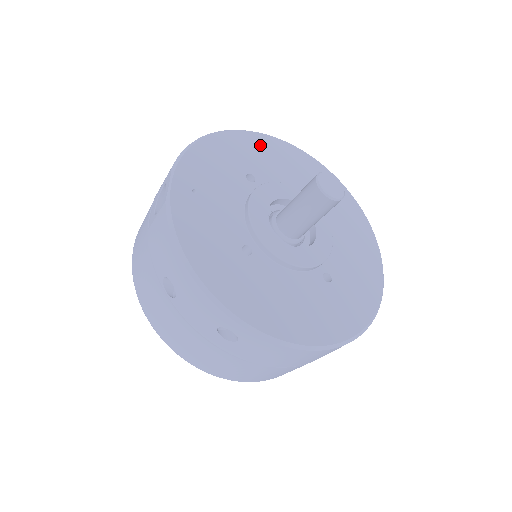
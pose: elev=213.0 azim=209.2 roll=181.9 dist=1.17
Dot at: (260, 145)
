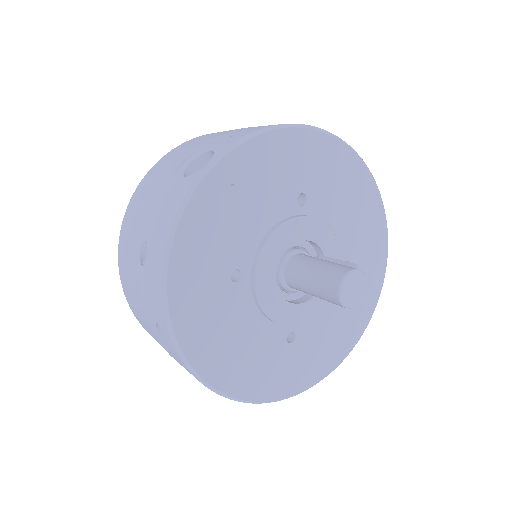
Dot at: (342, 166)
